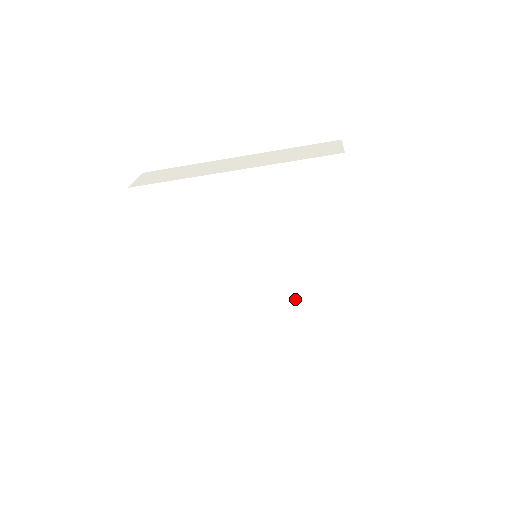
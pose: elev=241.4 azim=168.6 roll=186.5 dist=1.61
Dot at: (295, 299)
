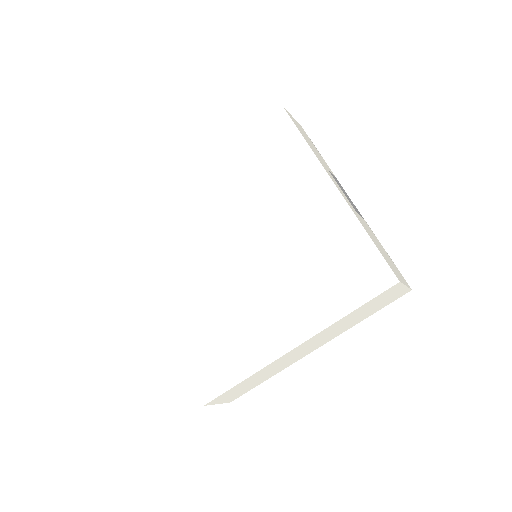
Dot at: (296, 270)
